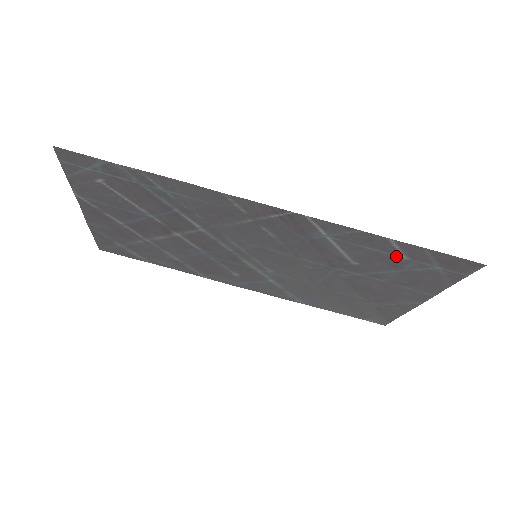
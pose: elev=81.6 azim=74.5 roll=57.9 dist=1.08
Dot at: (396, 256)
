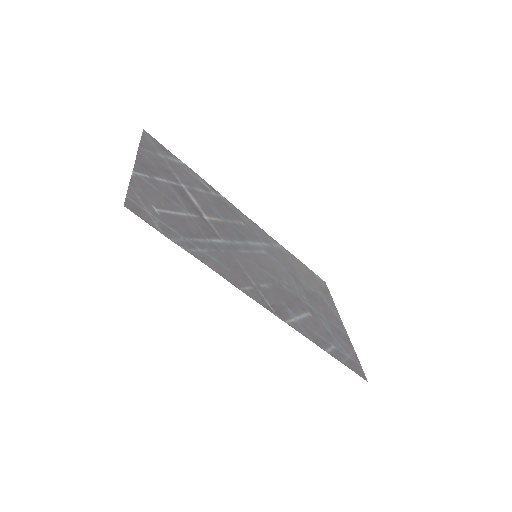
Dot at: (329, 343)
